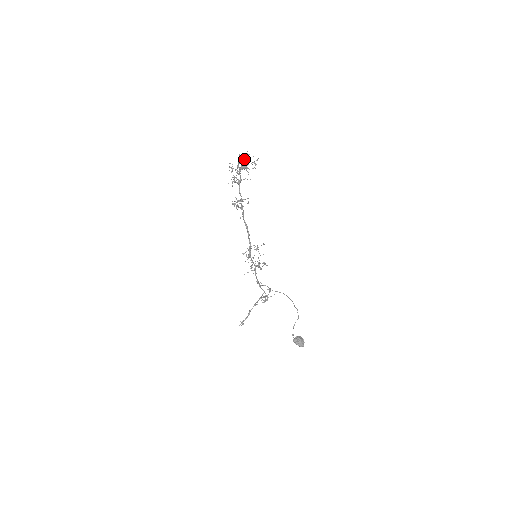
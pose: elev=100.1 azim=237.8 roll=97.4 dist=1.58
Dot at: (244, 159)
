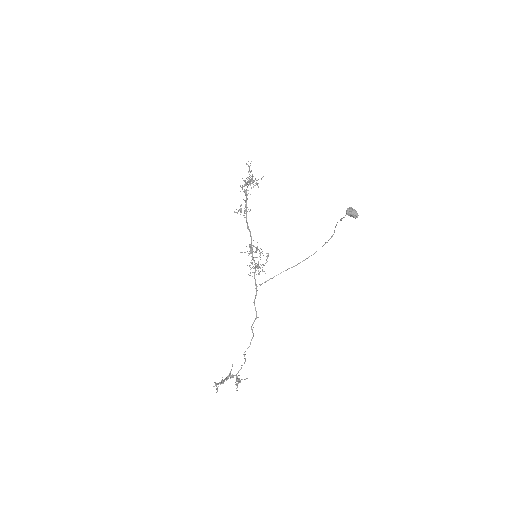
Dot at: (252, 175)
